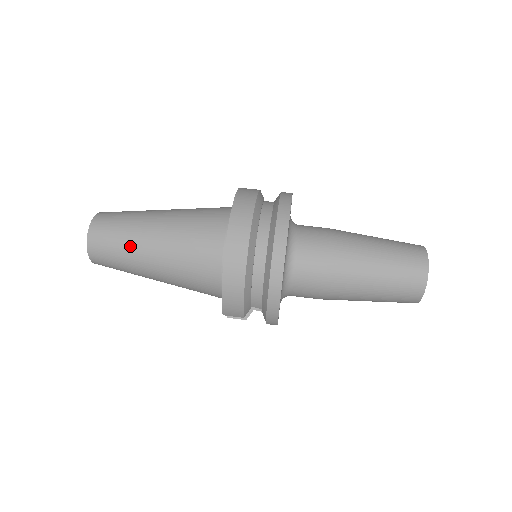
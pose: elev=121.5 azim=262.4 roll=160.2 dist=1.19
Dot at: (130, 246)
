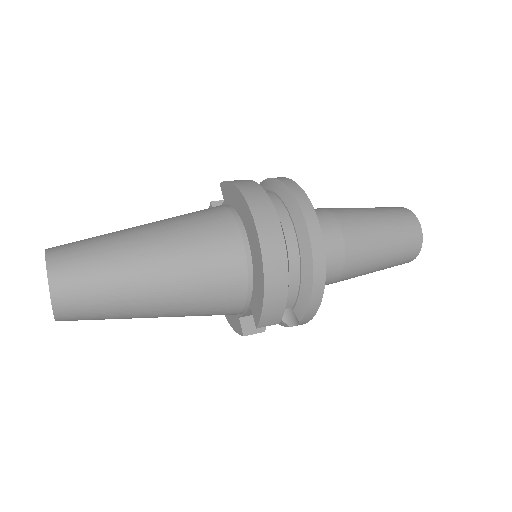
Dot at: (120, 277)
